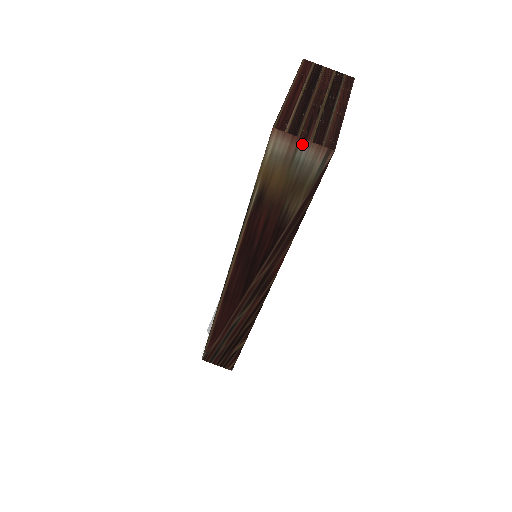
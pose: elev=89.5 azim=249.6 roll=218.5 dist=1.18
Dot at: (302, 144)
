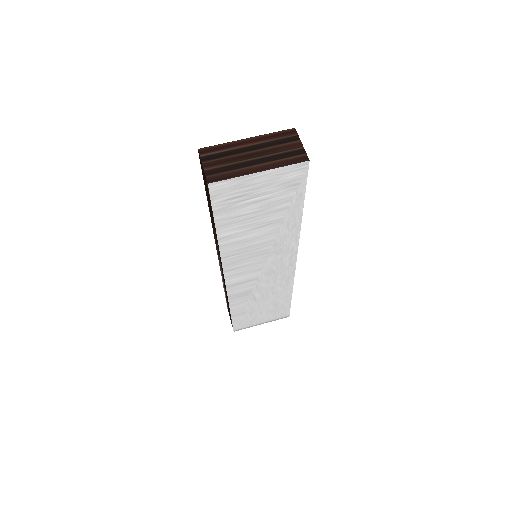
Dot at: (203, 169)
